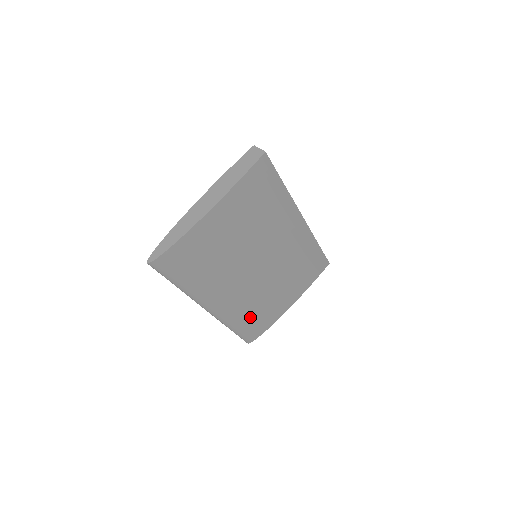
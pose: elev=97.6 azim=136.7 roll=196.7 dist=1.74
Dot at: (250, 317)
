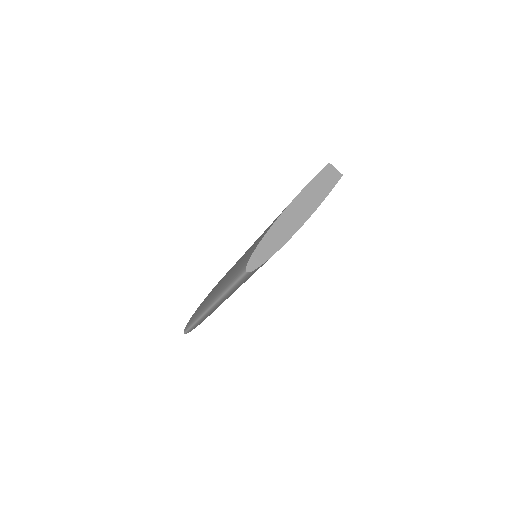
Dot at: occluded
